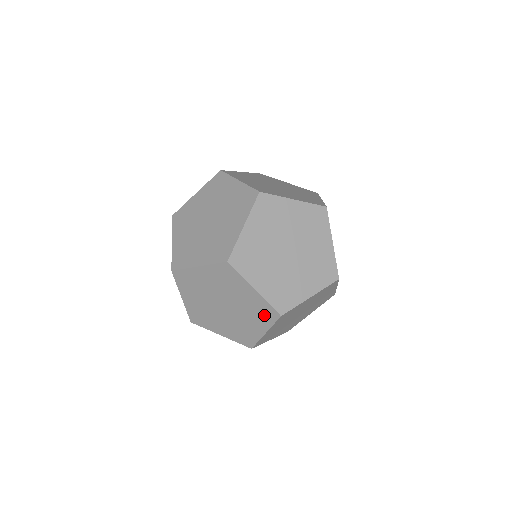
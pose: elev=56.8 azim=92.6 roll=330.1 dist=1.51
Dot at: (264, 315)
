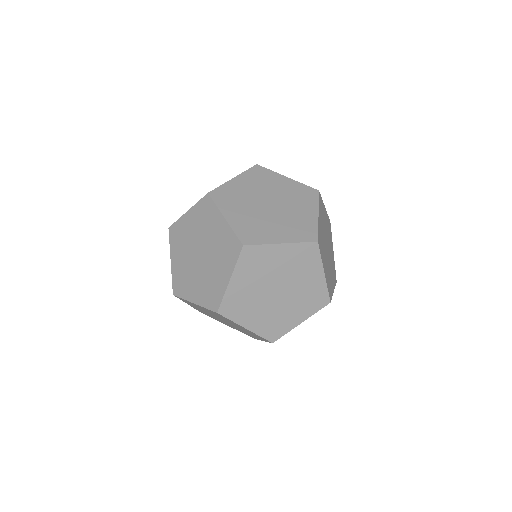
Dot at: (314, 302)
